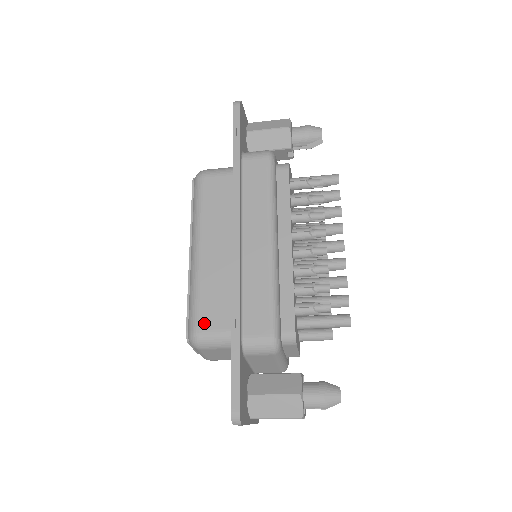
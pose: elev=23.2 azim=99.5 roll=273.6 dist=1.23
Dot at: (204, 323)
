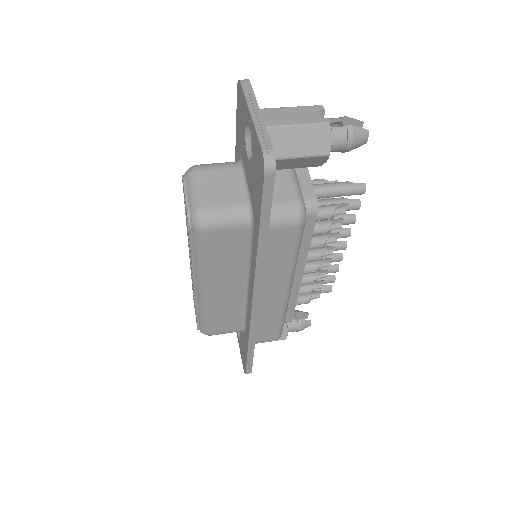
Dot at: (217, 330)
